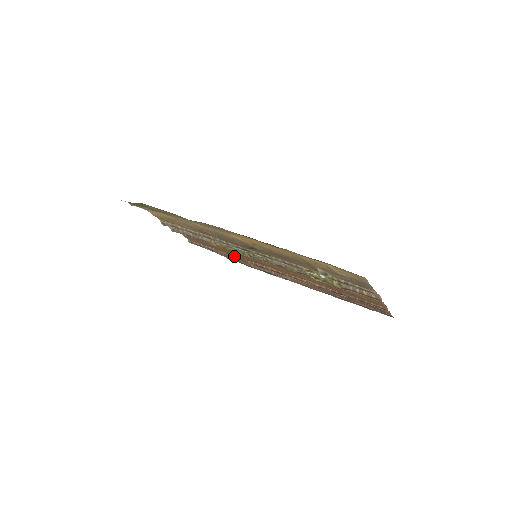
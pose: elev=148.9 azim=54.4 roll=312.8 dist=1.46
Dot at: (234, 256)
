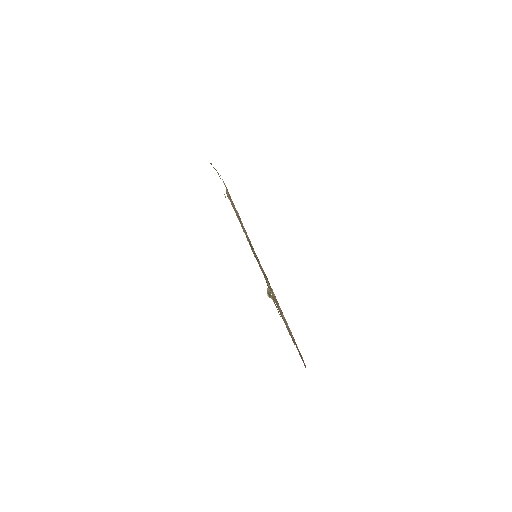
Dot at: occluded
